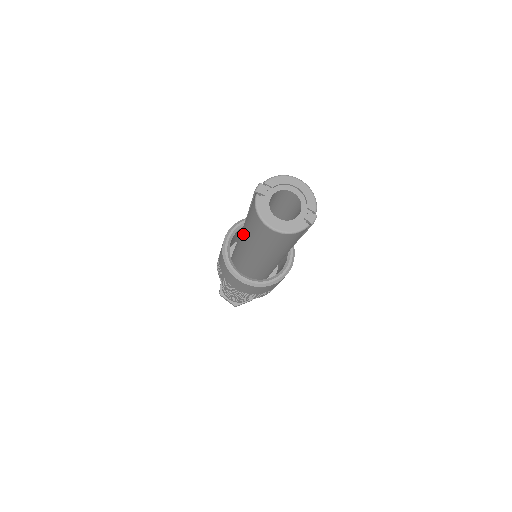
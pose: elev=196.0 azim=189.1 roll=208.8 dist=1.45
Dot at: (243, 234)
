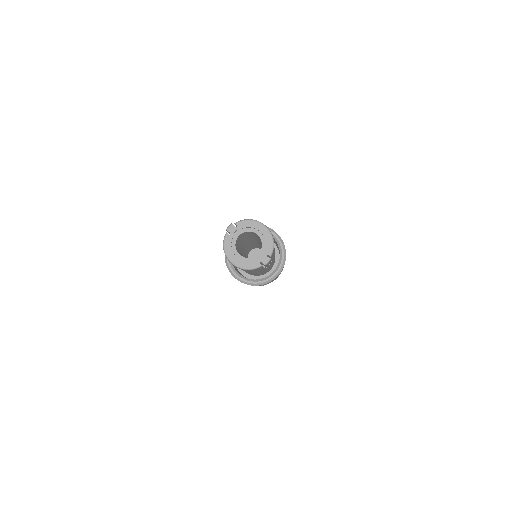
Dot at: occluded
